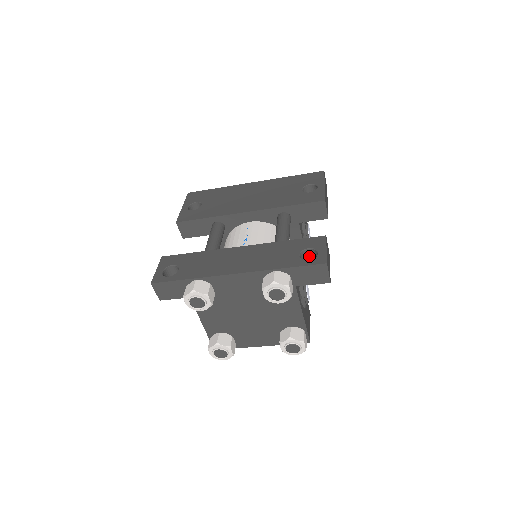
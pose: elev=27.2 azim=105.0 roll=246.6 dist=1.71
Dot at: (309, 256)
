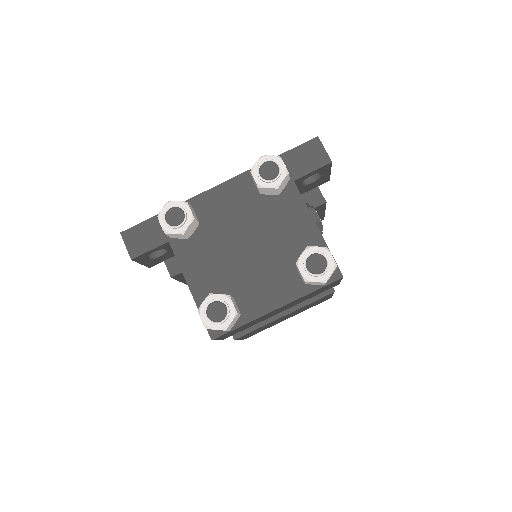
Dot at: occluded
